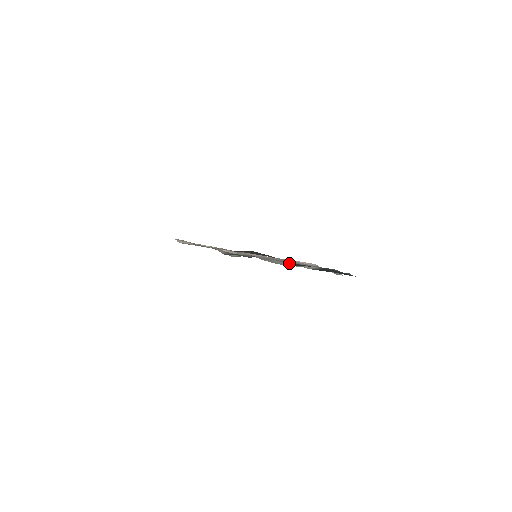
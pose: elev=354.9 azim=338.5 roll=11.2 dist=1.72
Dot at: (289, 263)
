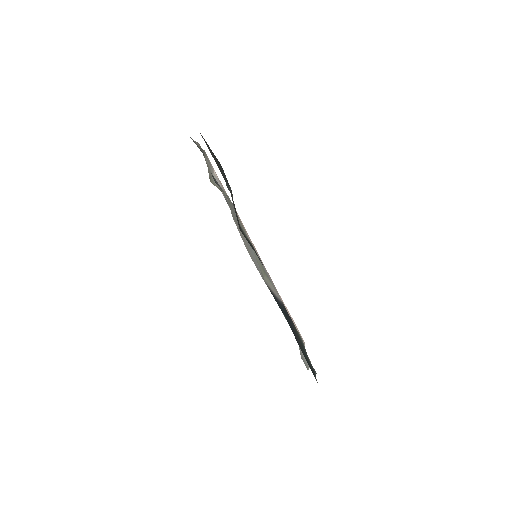
Dot at: (246, 234)
